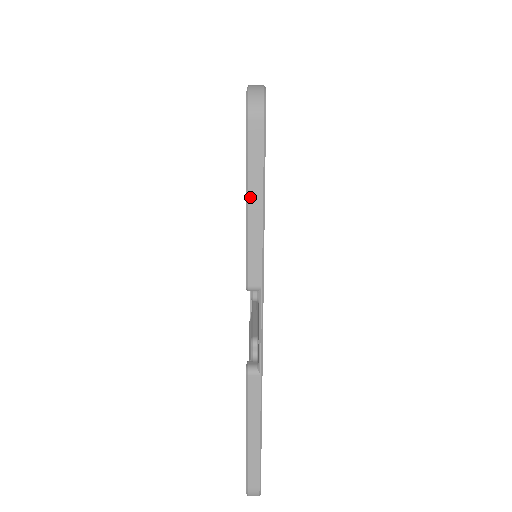
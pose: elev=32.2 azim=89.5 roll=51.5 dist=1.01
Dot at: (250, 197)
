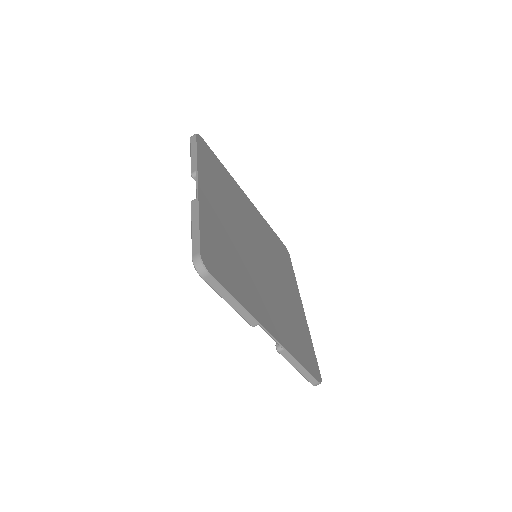
Dot at: (226, 300)
